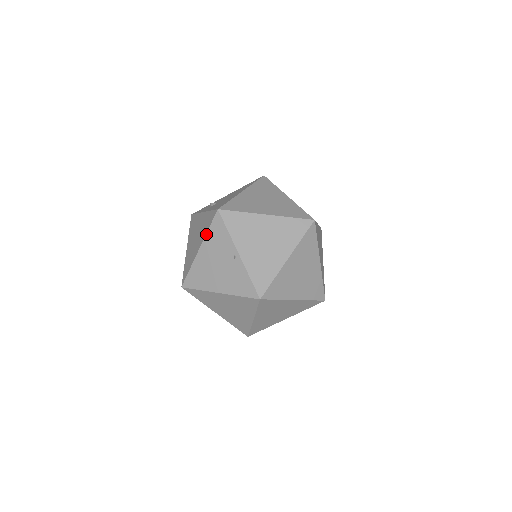
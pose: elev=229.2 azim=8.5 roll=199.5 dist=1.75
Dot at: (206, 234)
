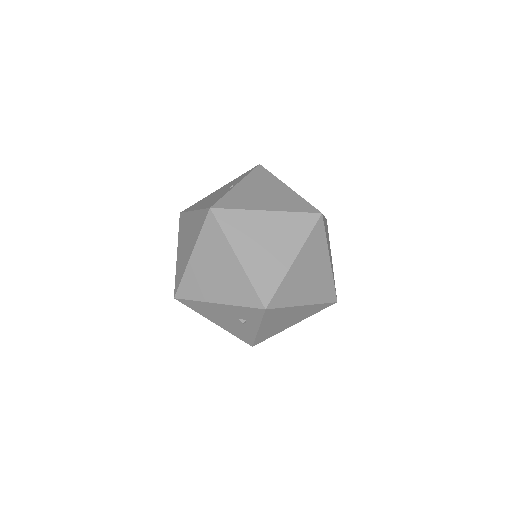
Dot at: (235, 179)
